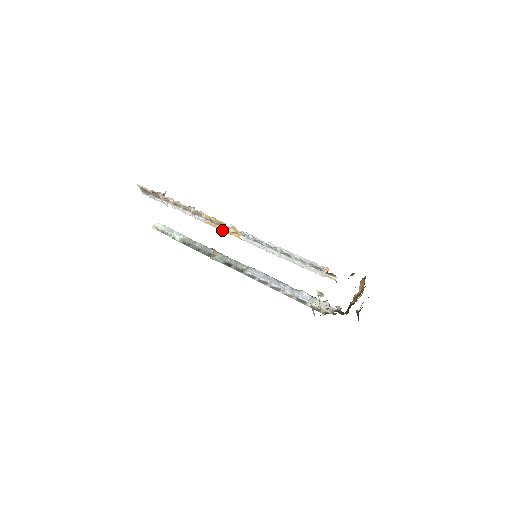
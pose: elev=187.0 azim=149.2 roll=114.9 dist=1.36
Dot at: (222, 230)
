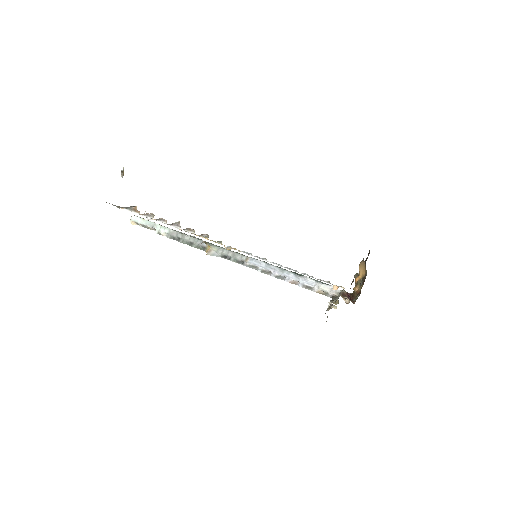
Dot at: (218, 243)
